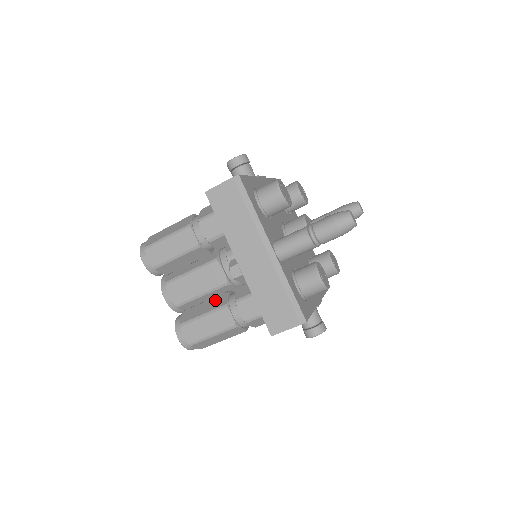
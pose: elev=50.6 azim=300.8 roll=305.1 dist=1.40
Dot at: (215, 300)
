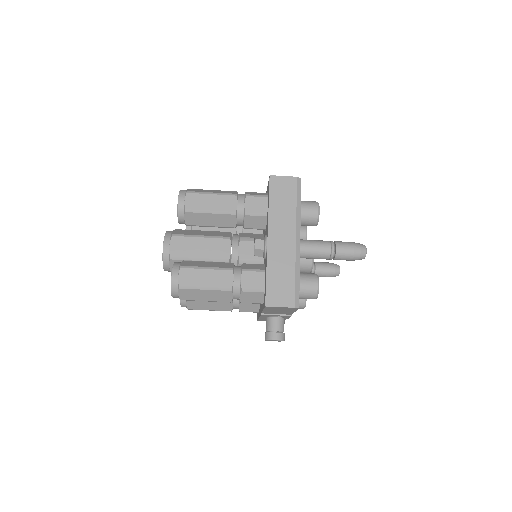
Dot at: (220, 263)
